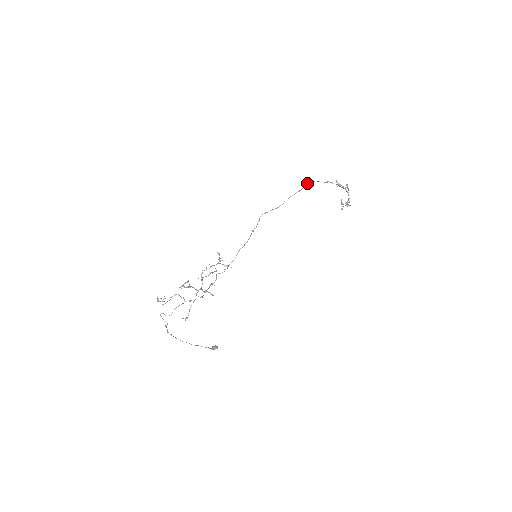
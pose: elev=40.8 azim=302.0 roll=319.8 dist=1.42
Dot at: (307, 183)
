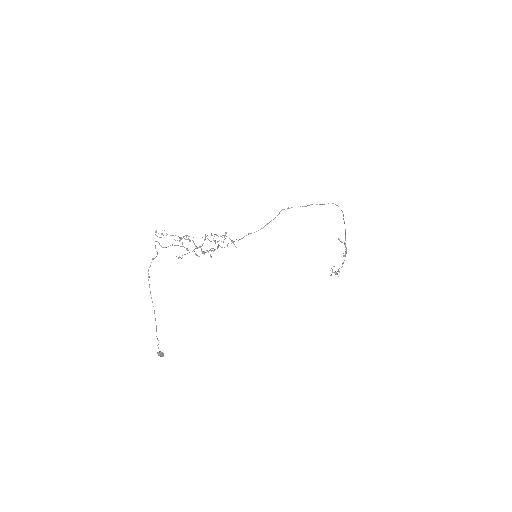
Dot at: occluded
